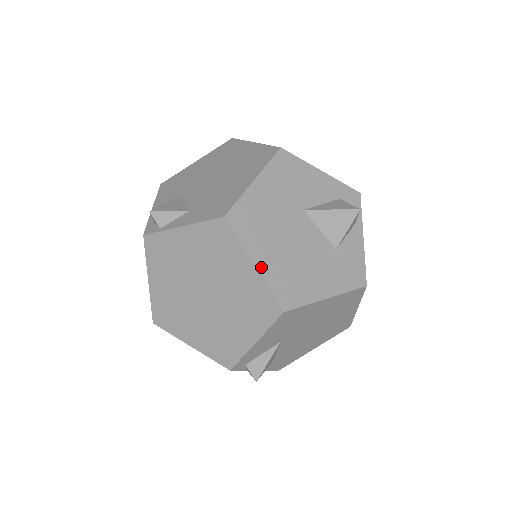
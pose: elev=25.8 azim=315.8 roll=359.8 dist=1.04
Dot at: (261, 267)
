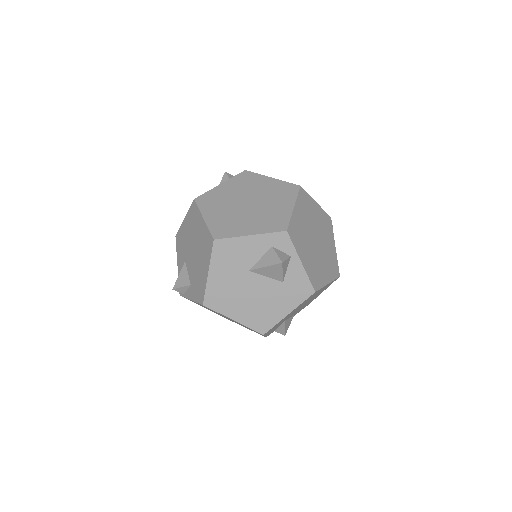
Dot at: (238, 319)
